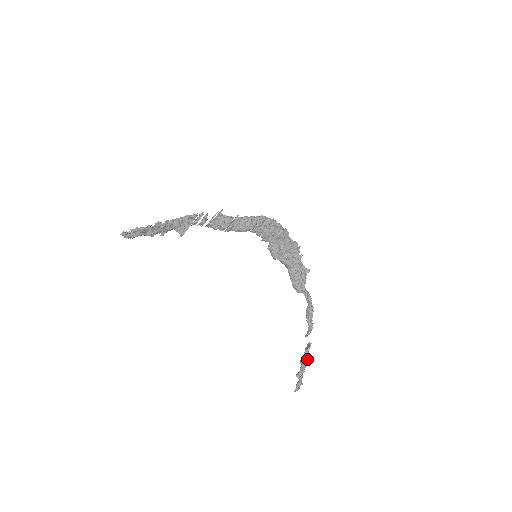
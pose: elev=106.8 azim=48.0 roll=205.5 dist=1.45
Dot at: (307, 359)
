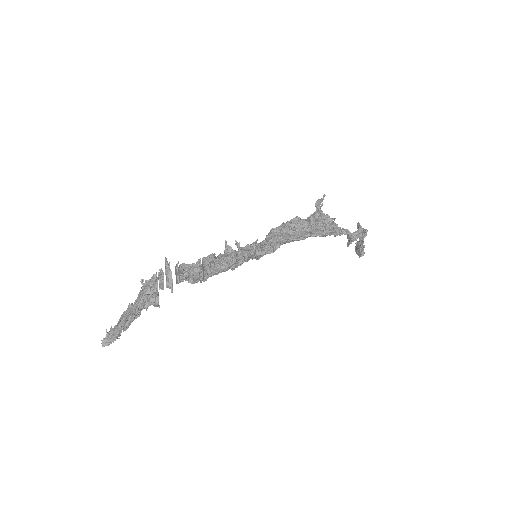
Dot at: (362, 252)
